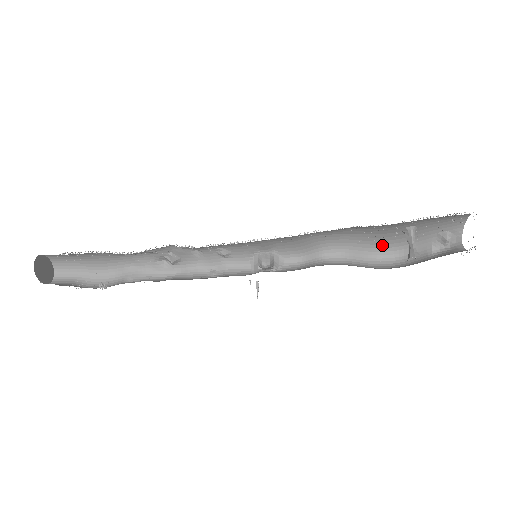
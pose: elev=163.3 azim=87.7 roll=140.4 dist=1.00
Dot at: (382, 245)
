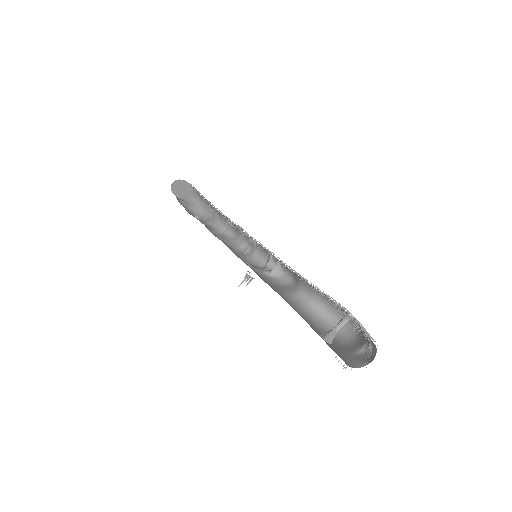
Dot at: occluded
